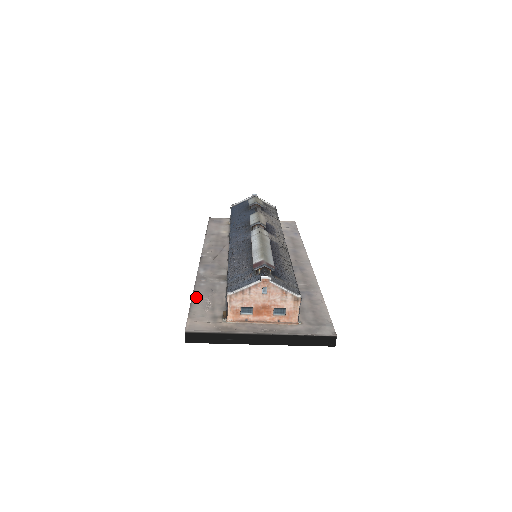
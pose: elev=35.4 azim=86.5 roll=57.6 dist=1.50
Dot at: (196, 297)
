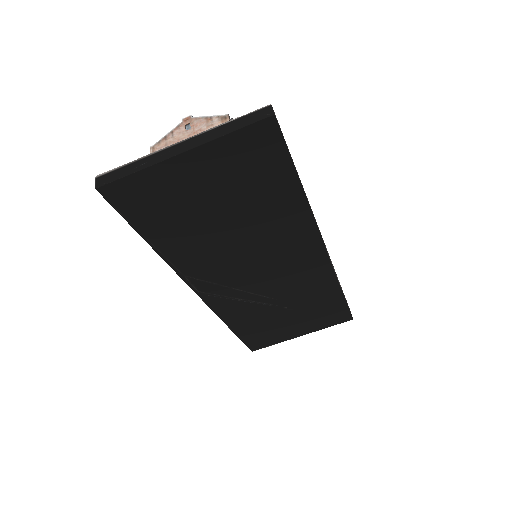
Dot at: occluded
